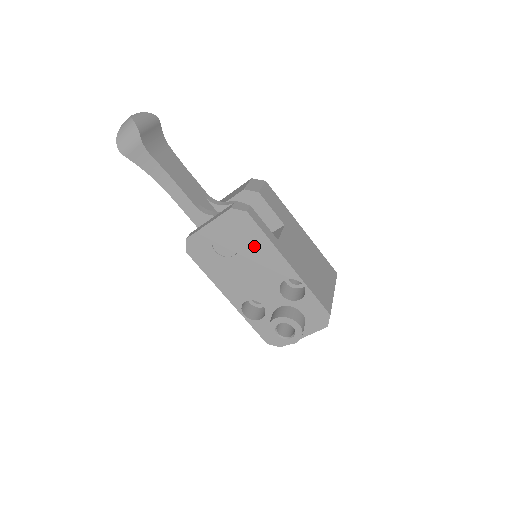
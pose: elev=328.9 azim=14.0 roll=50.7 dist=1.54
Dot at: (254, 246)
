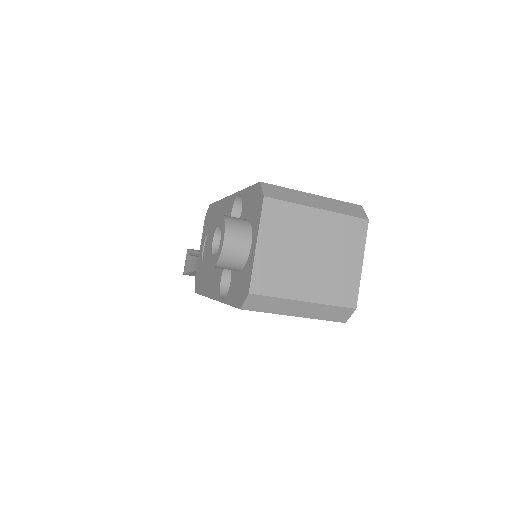
Dot at: occluded
